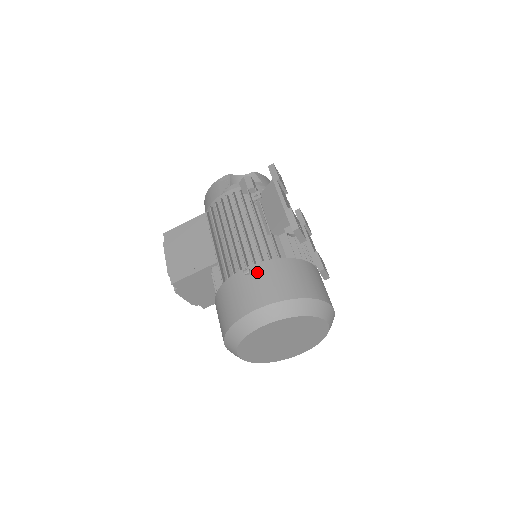
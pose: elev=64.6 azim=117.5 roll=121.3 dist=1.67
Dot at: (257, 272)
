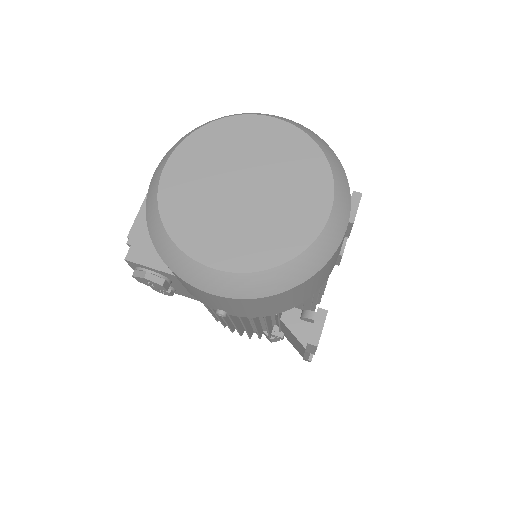
Dot at: occluded
